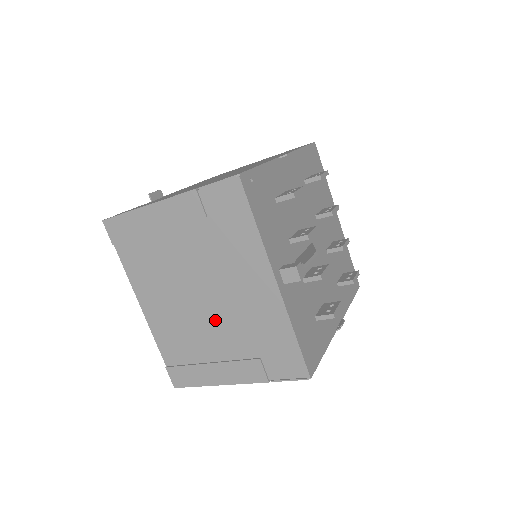
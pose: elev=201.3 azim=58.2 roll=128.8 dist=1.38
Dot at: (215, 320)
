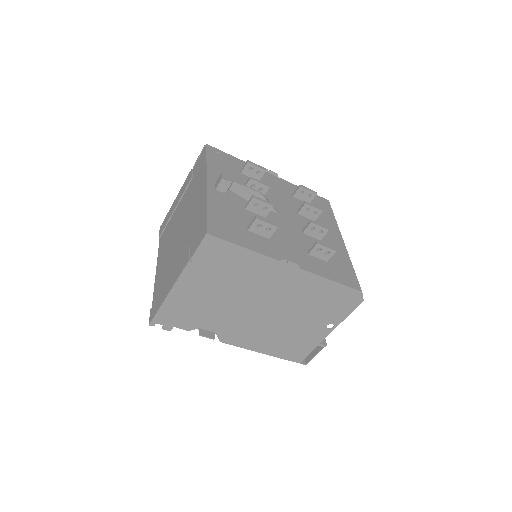
Dot at: (180, 241)
